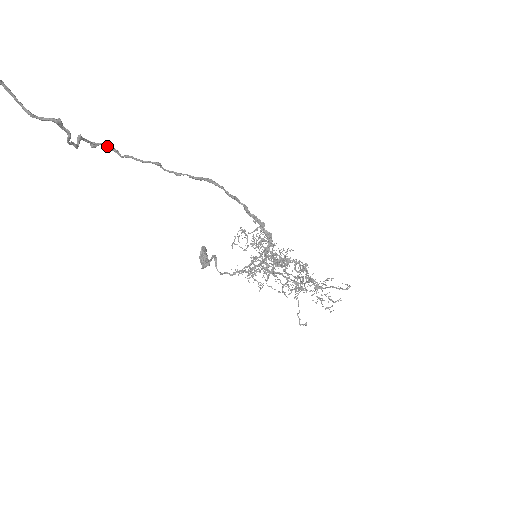
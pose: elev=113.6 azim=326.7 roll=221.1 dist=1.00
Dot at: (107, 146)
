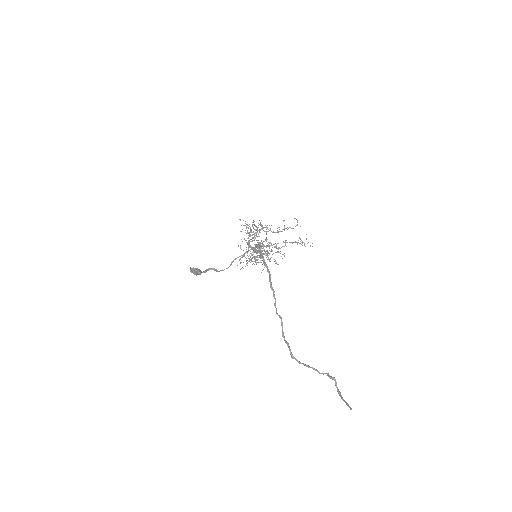
Dot at: (290, 349)
